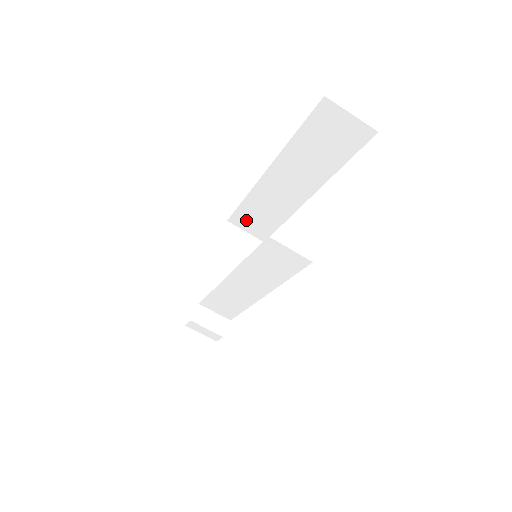
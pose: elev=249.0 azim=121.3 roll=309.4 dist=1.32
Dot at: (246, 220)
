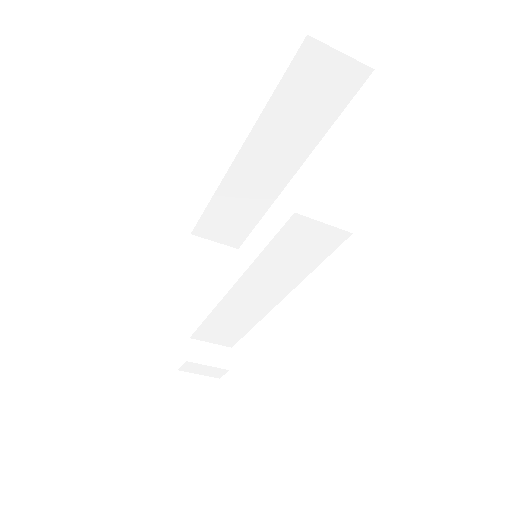
Dot at: (214, 227)
